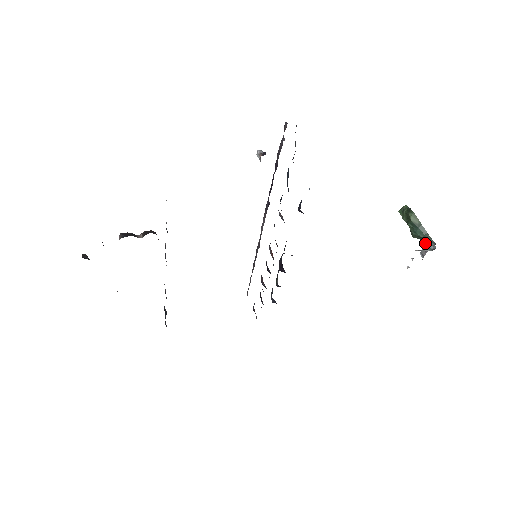
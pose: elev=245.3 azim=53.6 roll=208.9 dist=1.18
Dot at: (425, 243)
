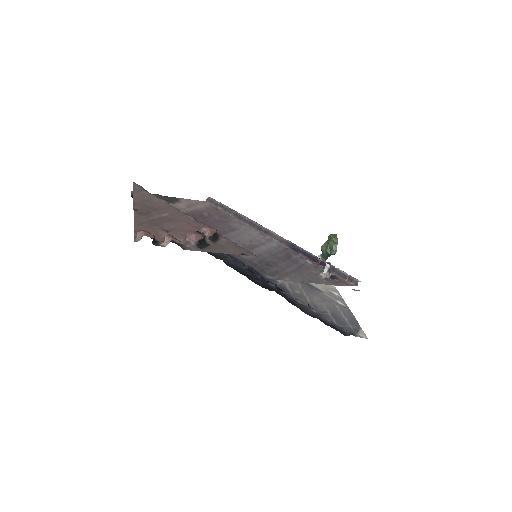
Dot at: (322, 258)
